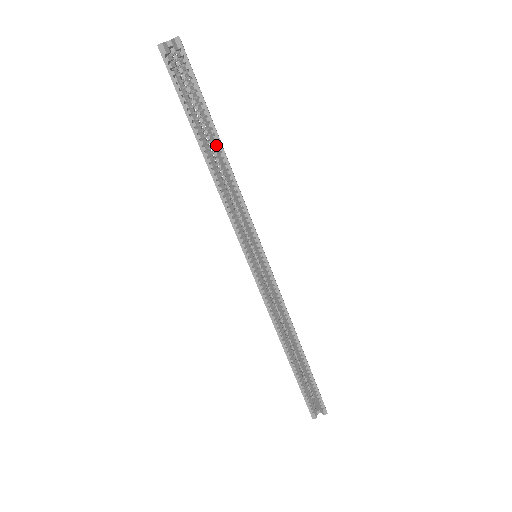
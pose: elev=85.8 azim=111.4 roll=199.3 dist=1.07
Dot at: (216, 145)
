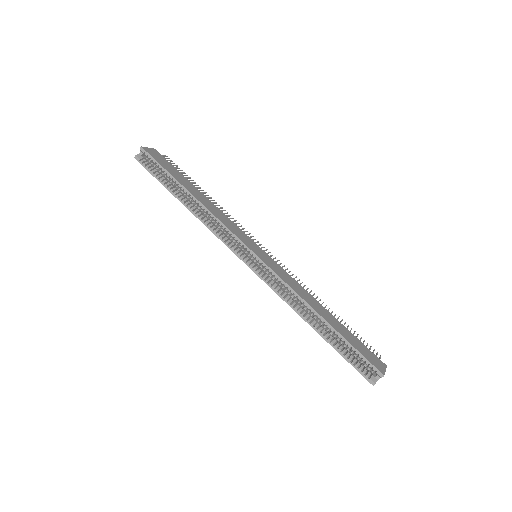
Dot at: (185, 193)
